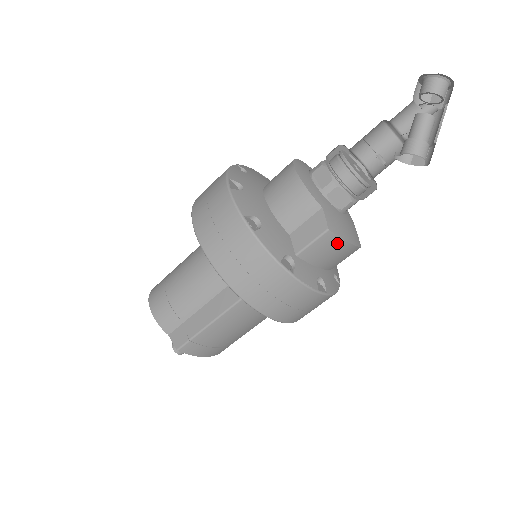
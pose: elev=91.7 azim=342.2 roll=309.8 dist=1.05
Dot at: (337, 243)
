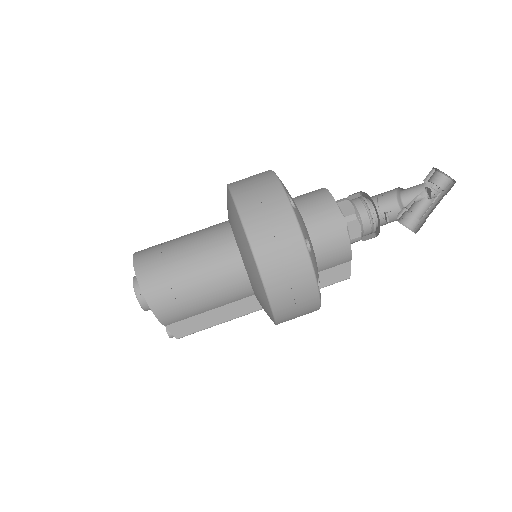
Dot at: occluded
